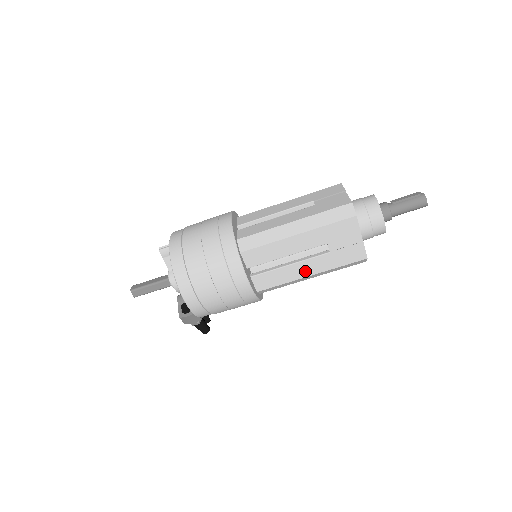
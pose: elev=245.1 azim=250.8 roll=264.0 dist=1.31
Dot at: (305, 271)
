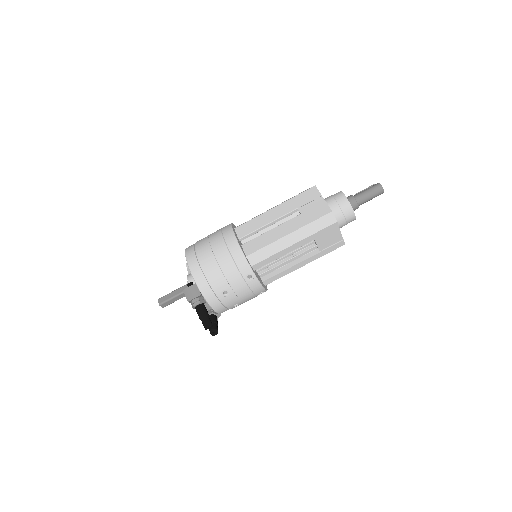
Dot at: (283, 232)
